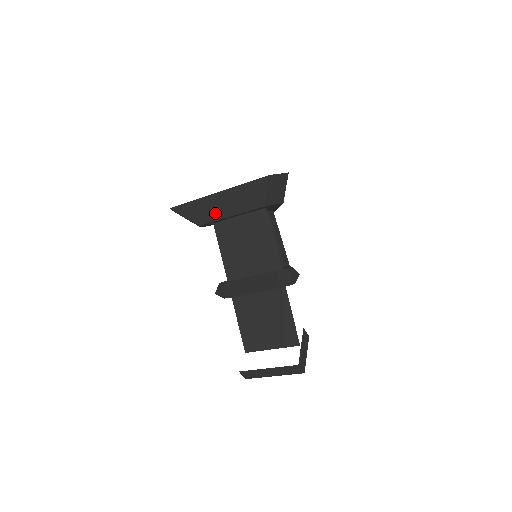
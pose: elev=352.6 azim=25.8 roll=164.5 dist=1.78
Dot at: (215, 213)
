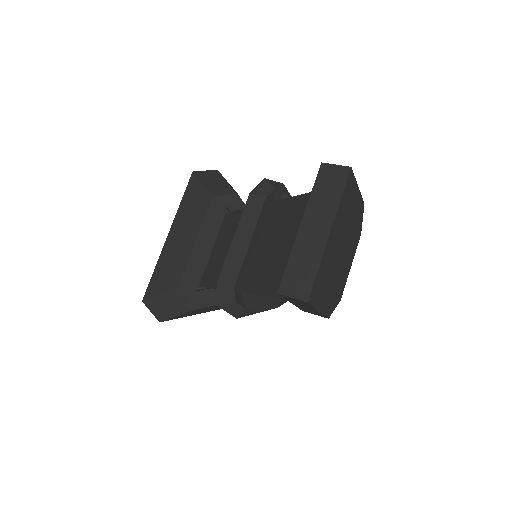
Dot at: (181, 255)
